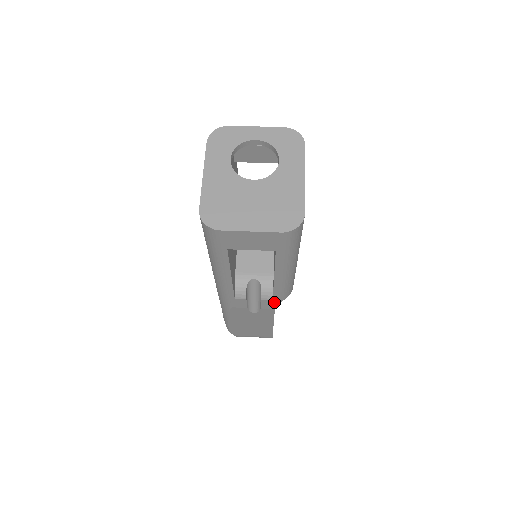
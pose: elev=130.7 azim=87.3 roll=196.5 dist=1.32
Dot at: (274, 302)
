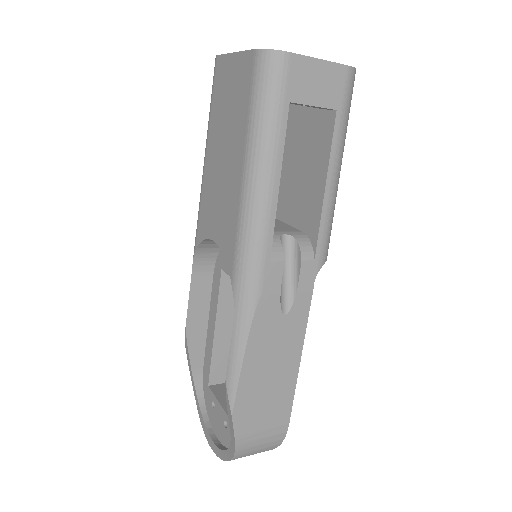
Dot at: (315, 267)
